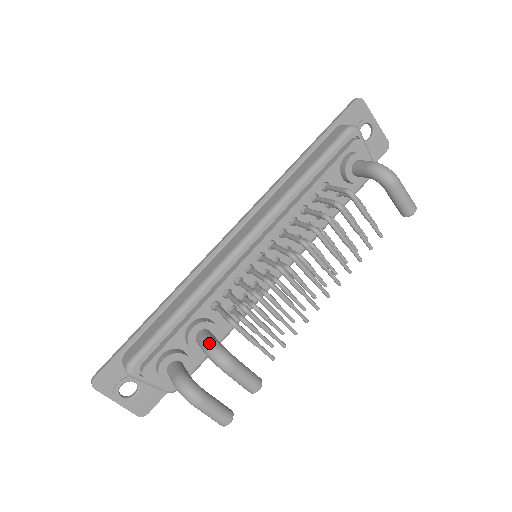
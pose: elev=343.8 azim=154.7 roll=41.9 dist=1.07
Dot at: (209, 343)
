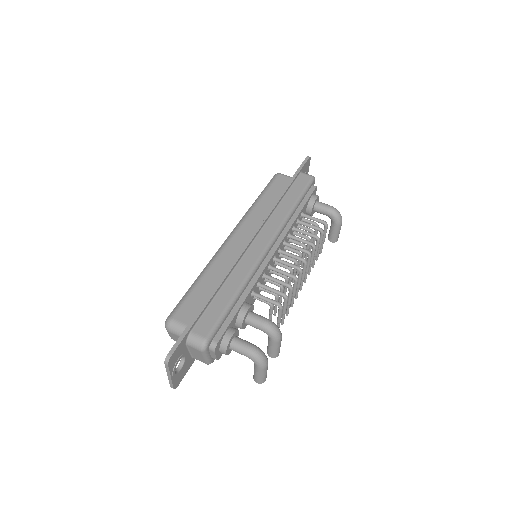
Dot at: (268, 321)
